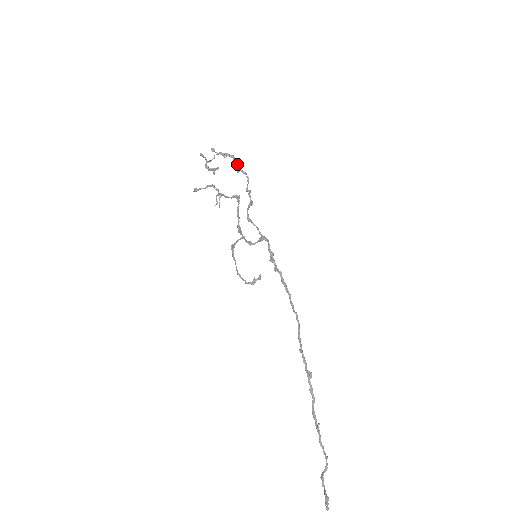
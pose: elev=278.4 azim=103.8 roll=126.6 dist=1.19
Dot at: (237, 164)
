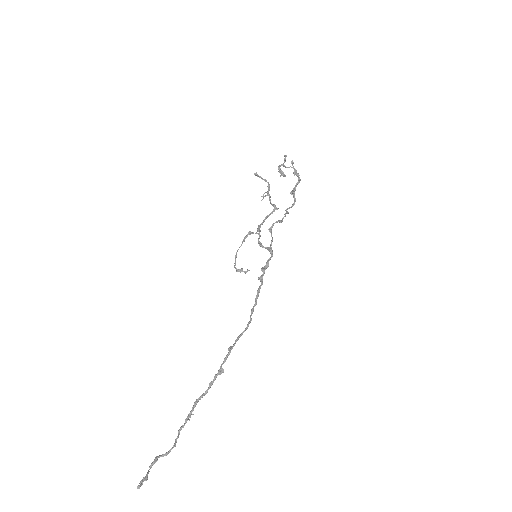
Dot at: occluded
